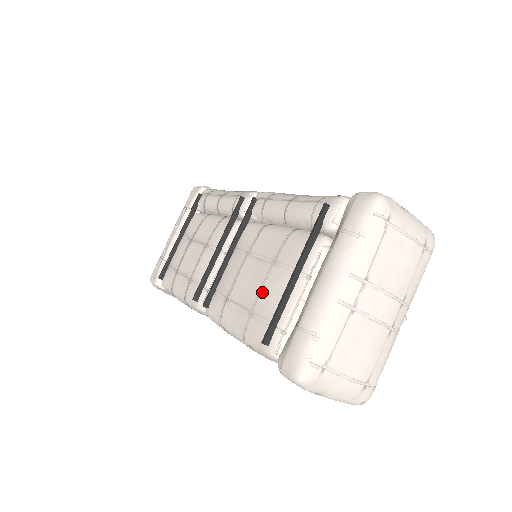
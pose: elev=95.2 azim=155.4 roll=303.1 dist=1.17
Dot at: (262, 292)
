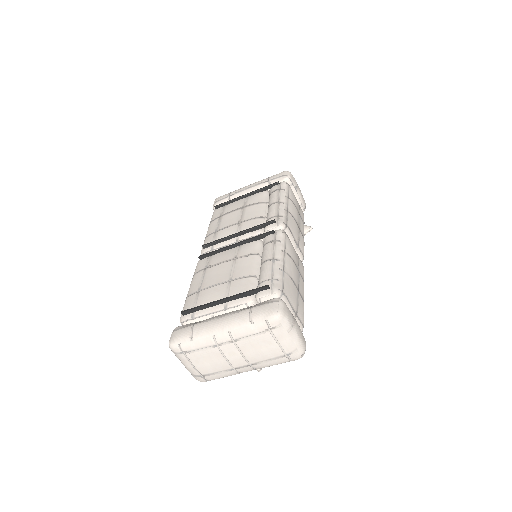
Dot at: (211, 288)
